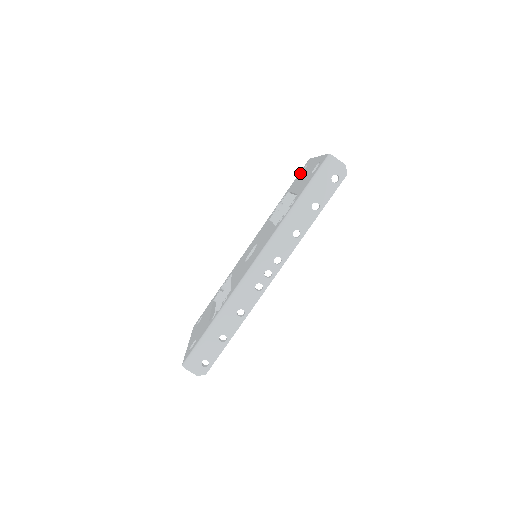
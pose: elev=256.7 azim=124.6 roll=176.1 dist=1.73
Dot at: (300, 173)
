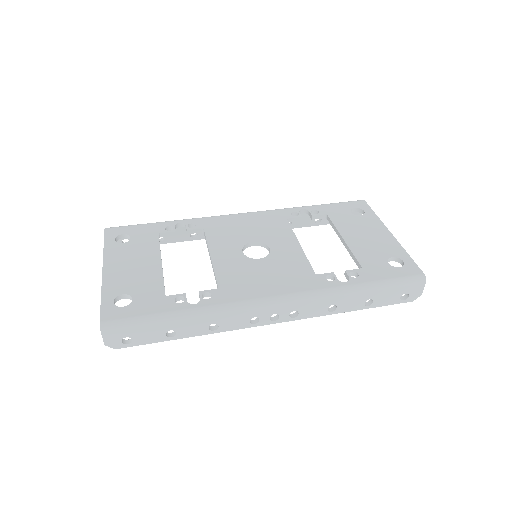
Dot at: (350, 208)
